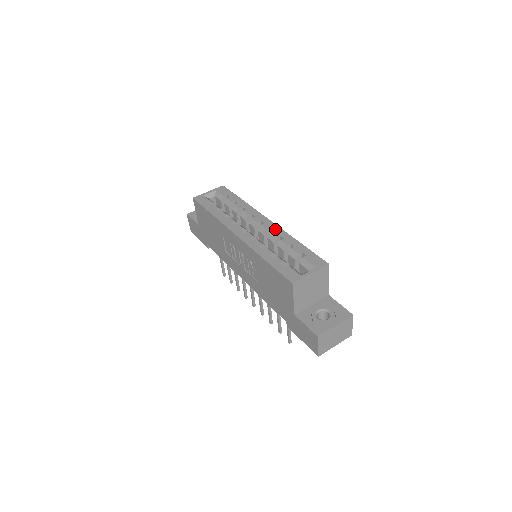
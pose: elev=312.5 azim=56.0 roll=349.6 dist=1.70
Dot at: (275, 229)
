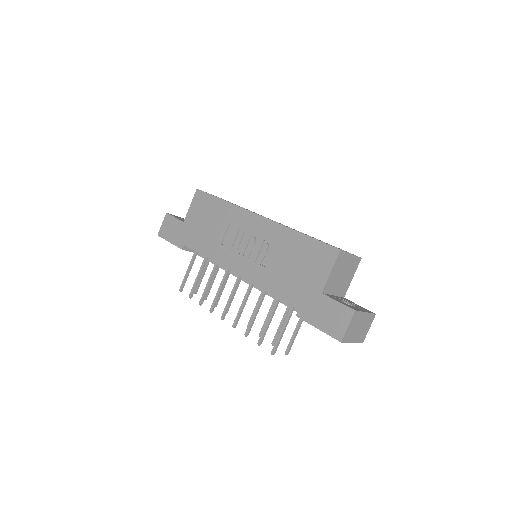
Dot at: (294, 229)
